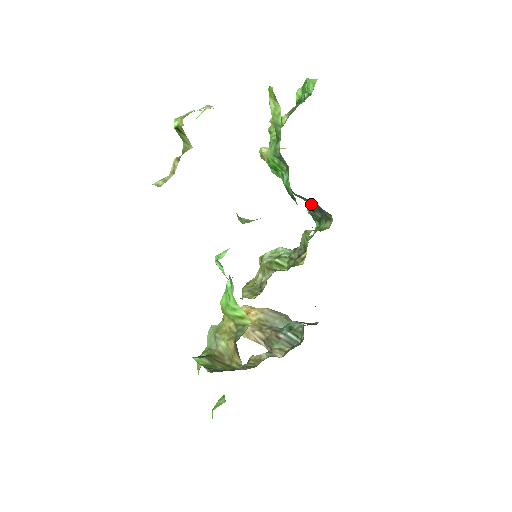
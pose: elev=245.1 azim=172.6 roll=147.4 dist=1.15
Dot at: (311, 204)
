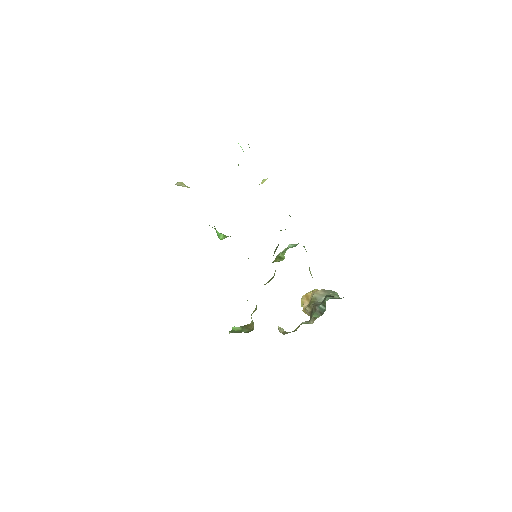
Dot at: occluded
